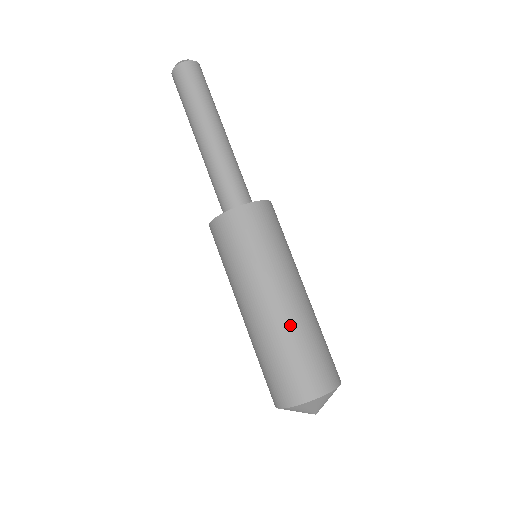
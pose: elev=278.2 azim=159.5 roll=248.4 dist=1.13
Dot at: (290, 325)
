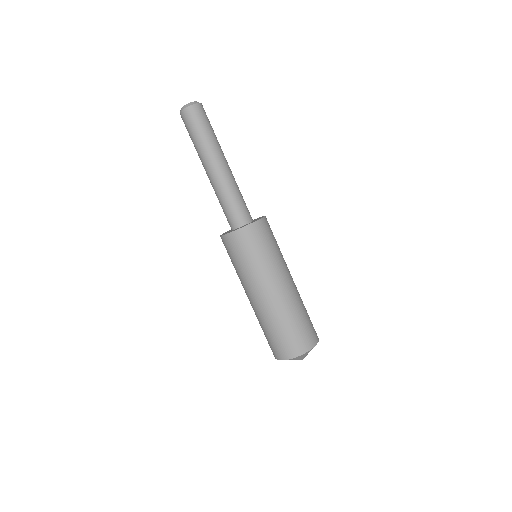
Dot at: (295, 301)
